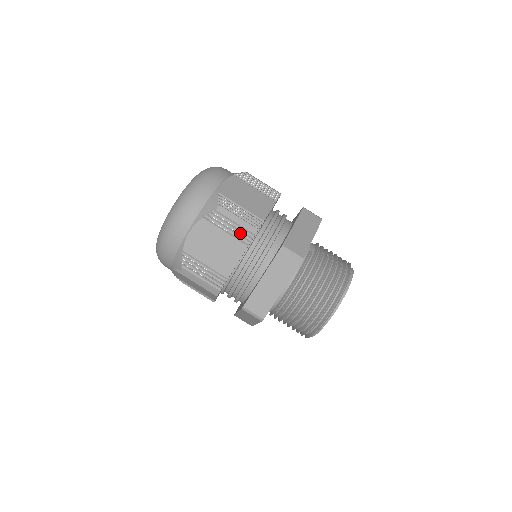
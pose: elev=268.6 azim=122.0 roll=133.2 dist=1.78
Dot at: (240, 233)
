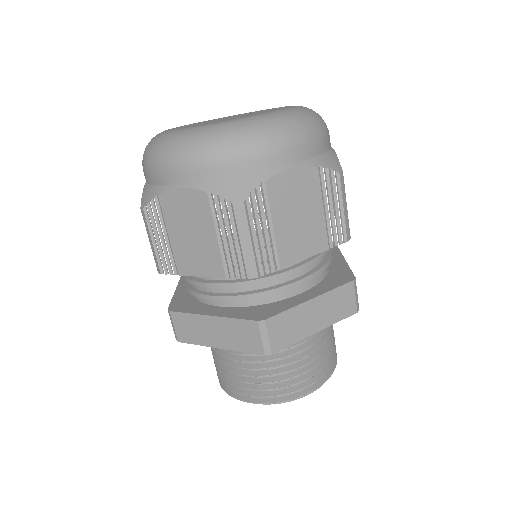
Dot at: (337, 225)
